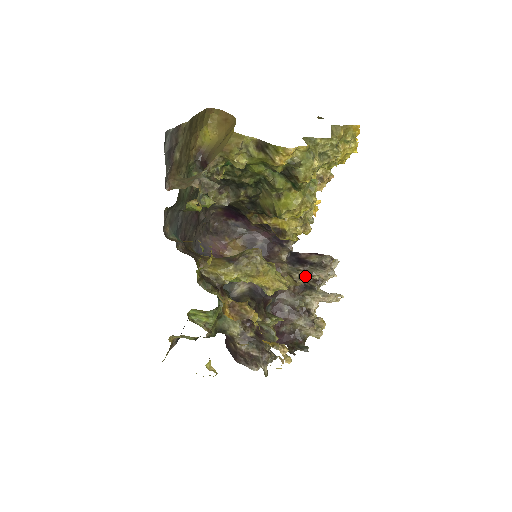
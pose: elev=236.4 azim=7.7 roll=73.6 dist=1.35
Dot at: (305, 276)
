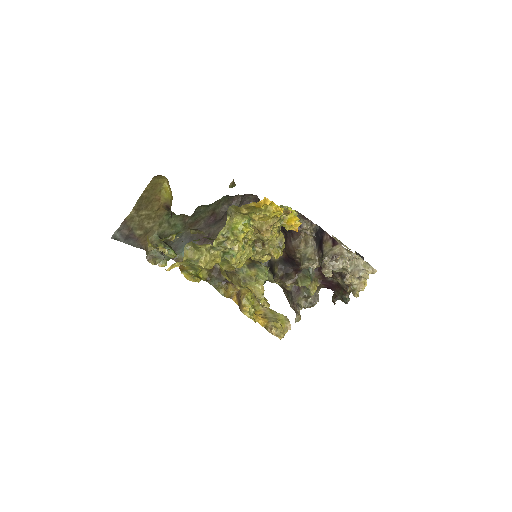
Dot at: (314, 265)
